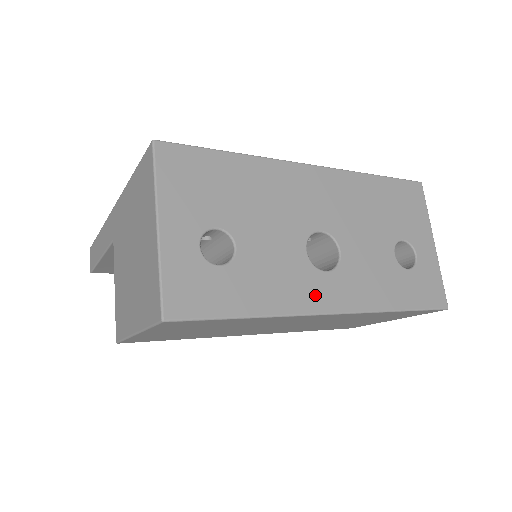
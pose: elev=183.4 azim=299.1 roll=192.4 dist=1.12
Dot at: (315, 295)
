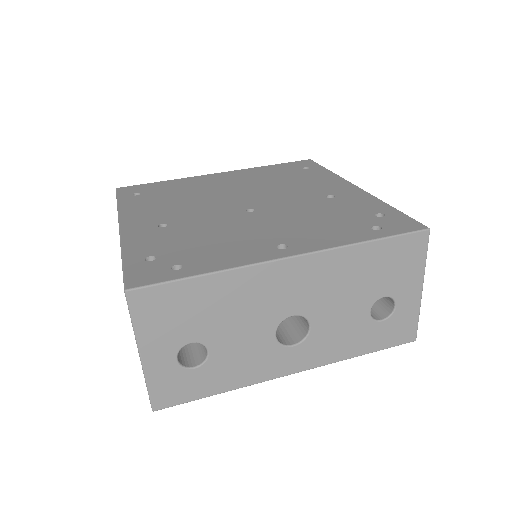
Dot at: (279, 366)
